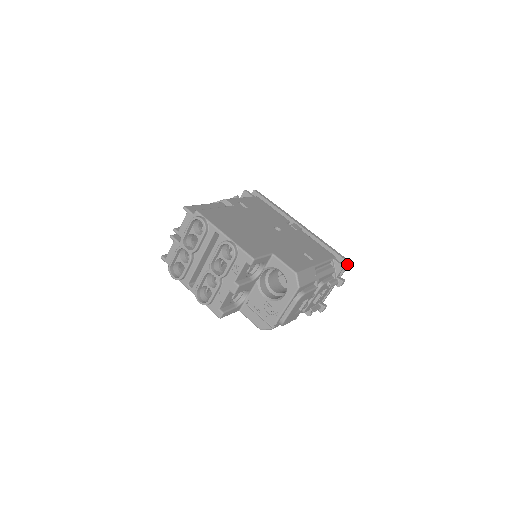
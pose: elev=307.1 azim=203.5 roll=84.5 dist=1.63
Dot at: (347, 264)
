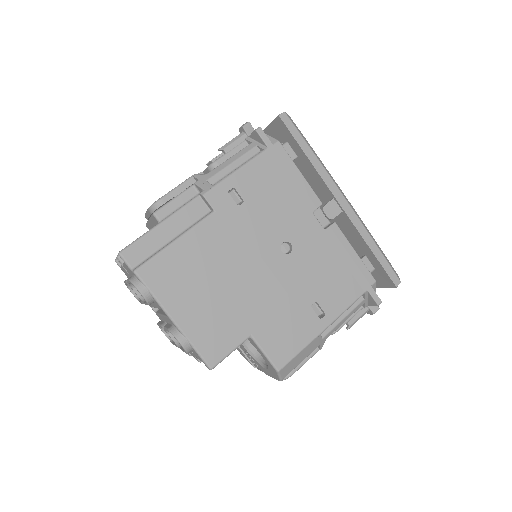
Dot at: (393, 286)
